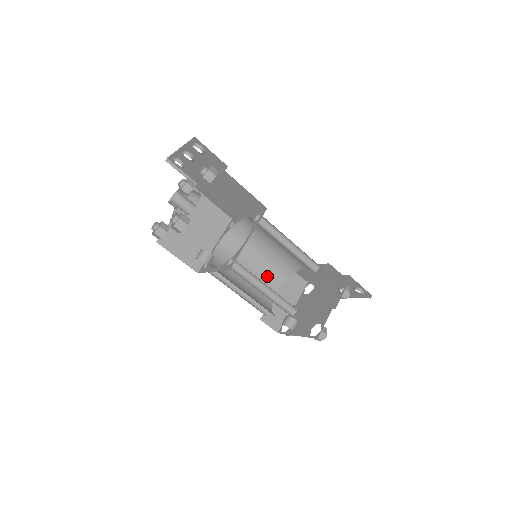
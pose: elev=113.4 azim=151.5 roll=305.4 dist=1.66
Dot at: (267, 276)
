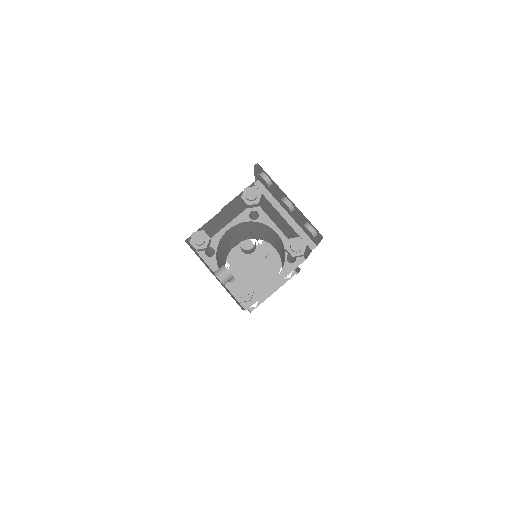
Dot at: (240, 238)
